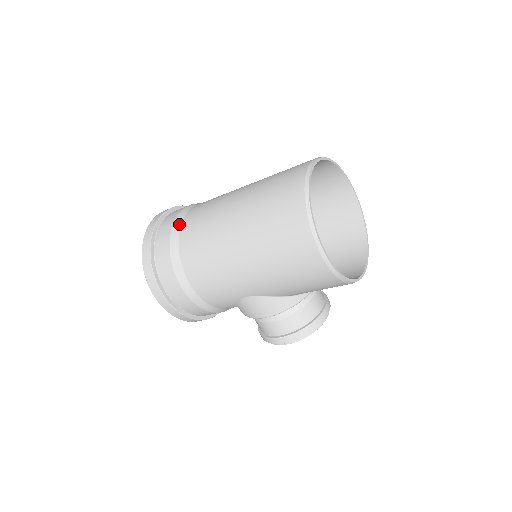
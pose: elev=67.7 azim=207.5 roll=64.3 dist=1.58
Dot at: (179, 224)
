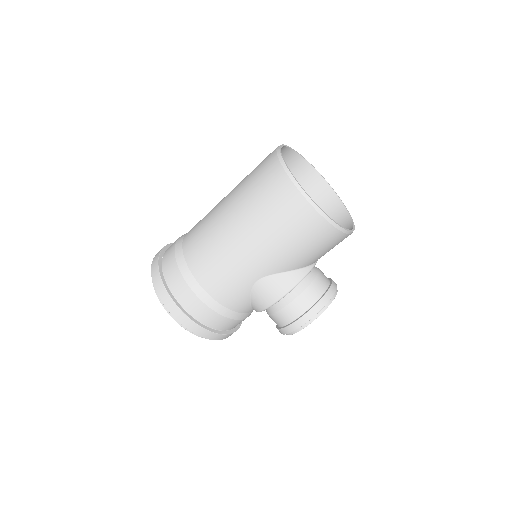
Dot at: (181, 243)
